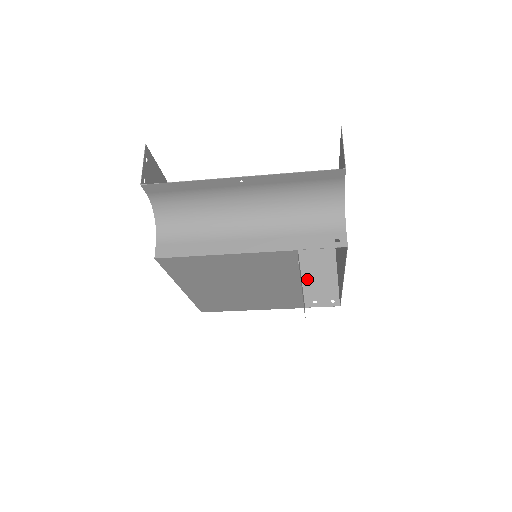
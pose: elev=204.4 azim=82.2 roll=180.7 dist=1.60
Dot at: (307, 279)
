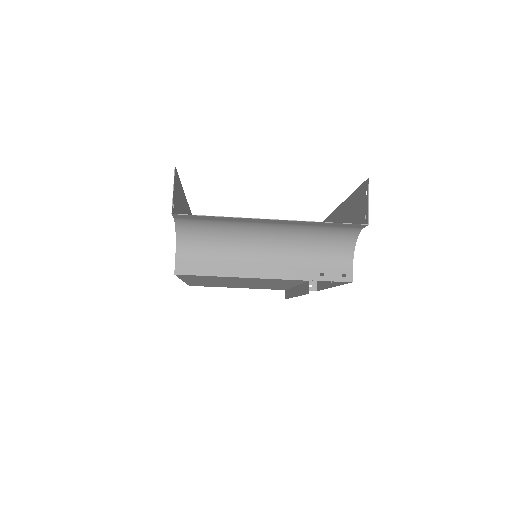
Dot at: occluded
